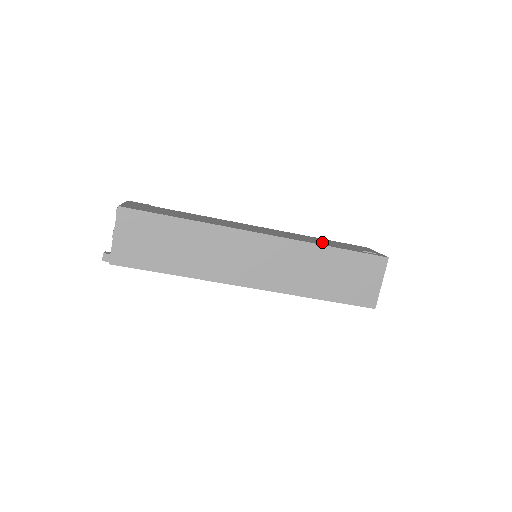
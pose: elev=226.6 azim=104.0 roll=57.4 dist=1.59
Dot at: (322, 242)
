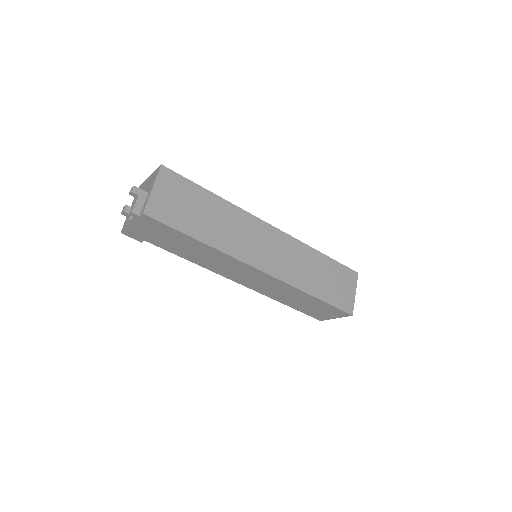
Dot at: occluded
